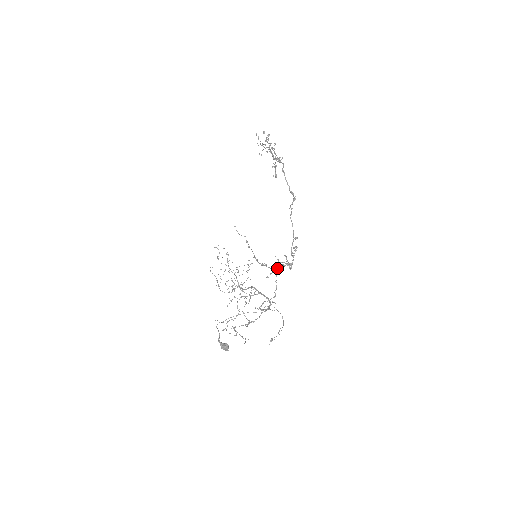
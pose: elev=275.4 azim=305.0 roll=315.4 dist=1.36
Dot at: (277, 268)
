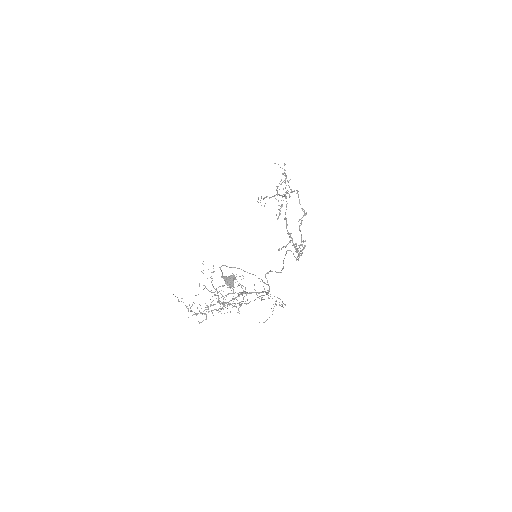
Dot at: (286, 253)
